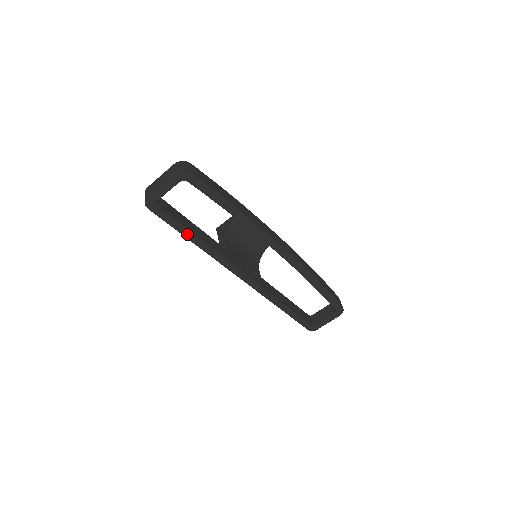
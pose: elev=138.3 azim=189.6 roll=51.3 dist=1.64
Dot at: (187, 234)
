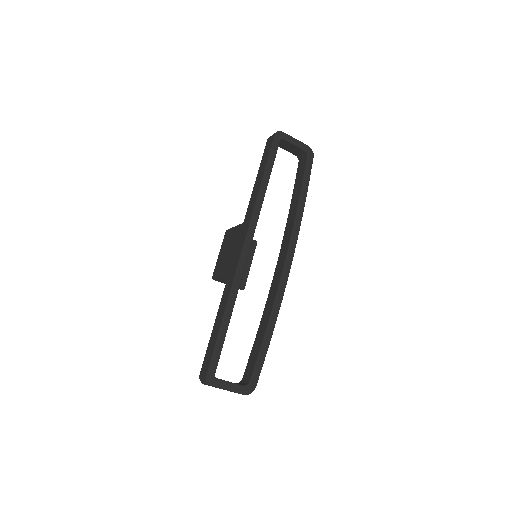
Dot at: (268, 172)
